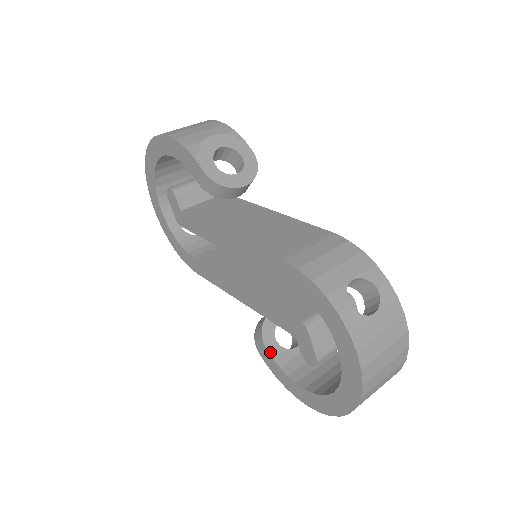
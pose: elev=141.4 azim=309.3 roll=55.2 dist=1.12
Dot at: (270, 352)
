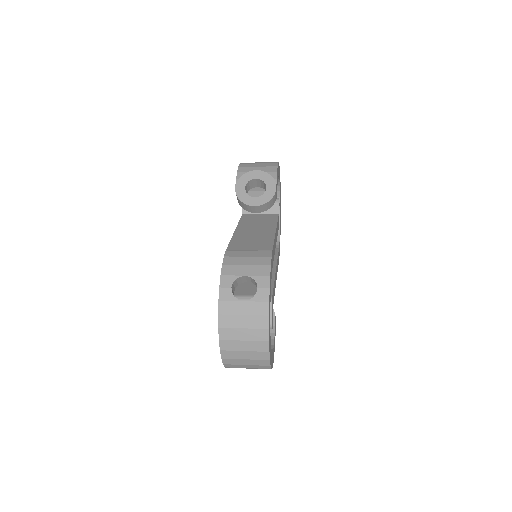
Dot at: occluded
